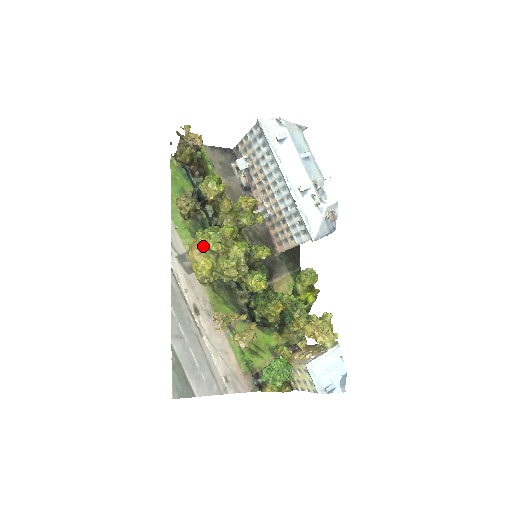
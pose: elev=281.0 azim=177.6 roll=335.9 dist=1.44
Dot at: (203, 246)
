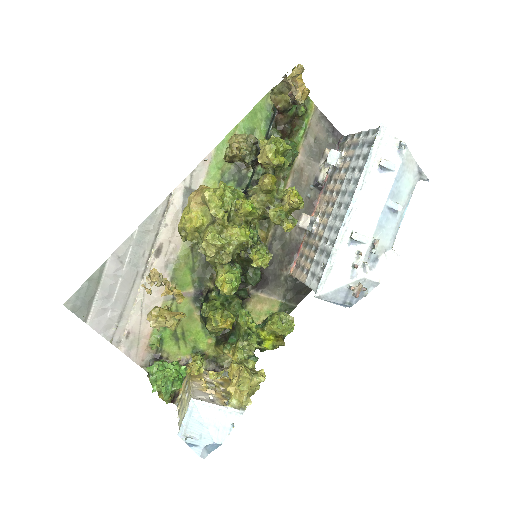
Dot at: (205, 199)
